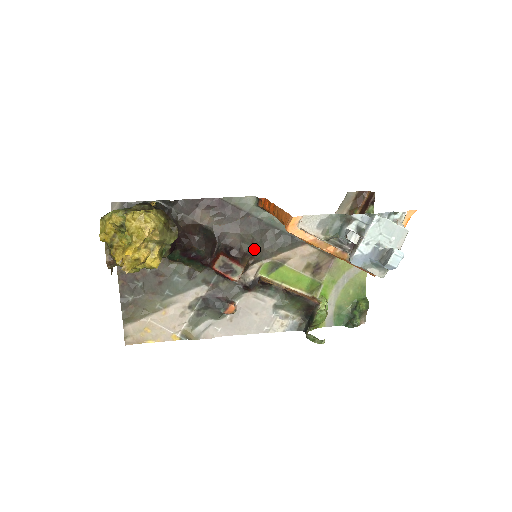
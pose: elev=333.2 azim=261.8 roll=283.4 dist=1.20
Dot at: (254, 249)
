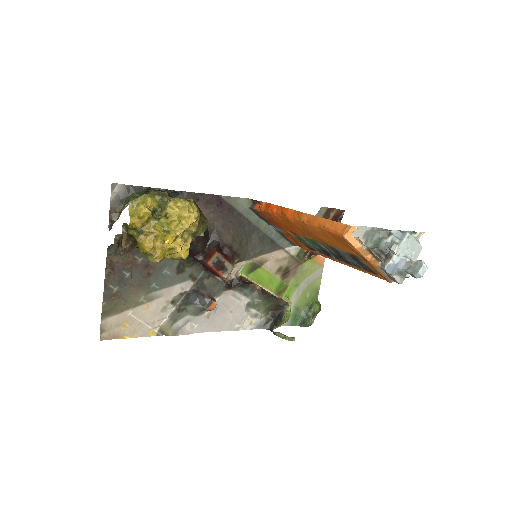
Dot at: (242, 249)
